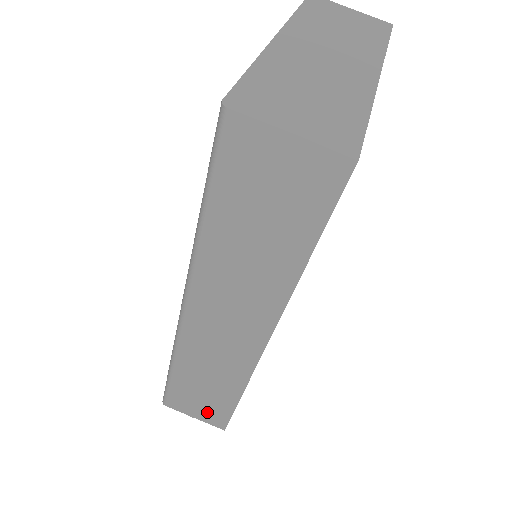
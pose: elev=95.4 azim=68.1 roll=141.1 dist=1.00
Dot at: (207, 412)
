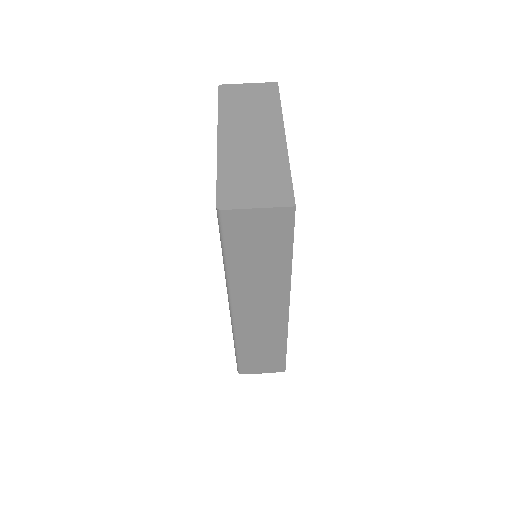
Dot at: (269, 365)
